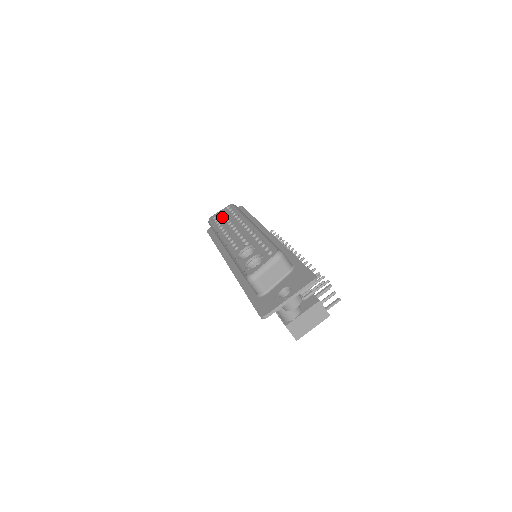
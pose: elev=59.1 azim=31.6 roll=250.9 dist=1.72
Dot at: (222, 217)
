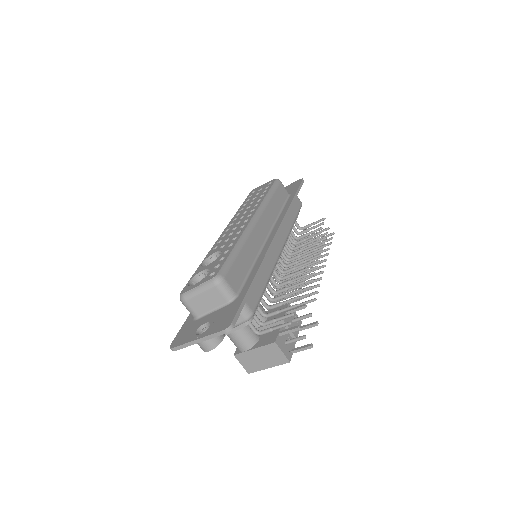
Dot at: (256, 194)
